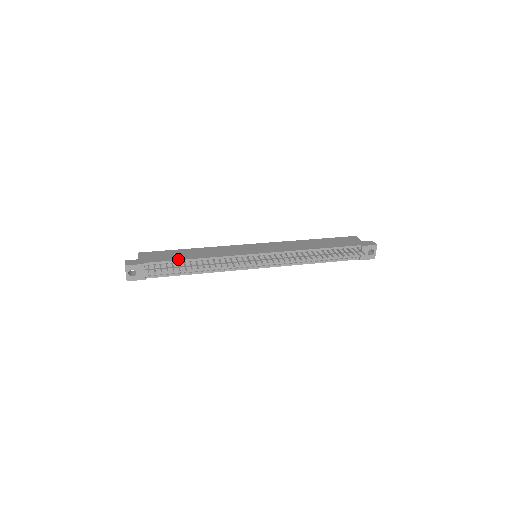
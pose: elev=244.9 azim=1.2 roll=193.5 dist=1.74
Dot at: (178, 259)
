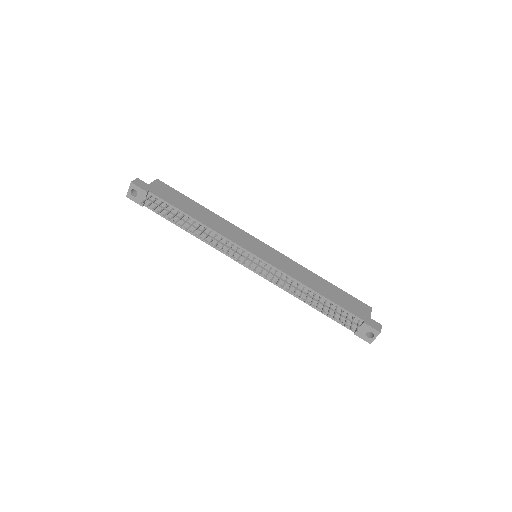
Dot at: (180, 208)
